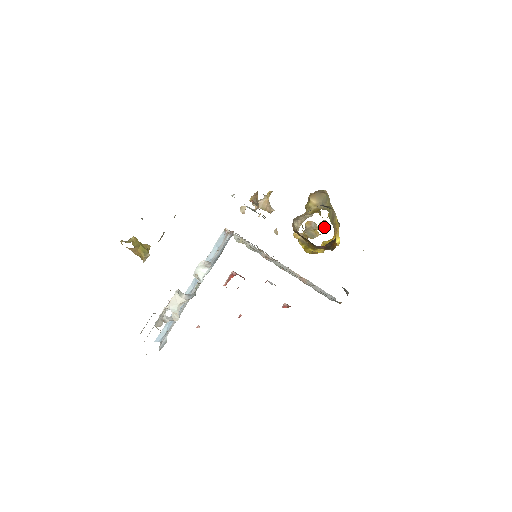
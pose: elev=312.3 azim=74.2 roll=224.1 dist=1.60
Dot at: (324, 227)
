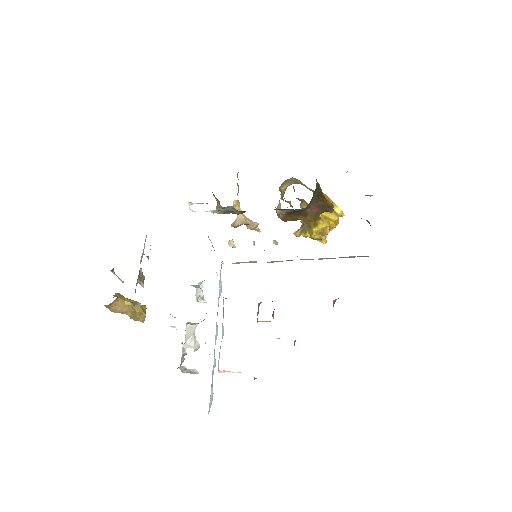
Dot at: occluded
